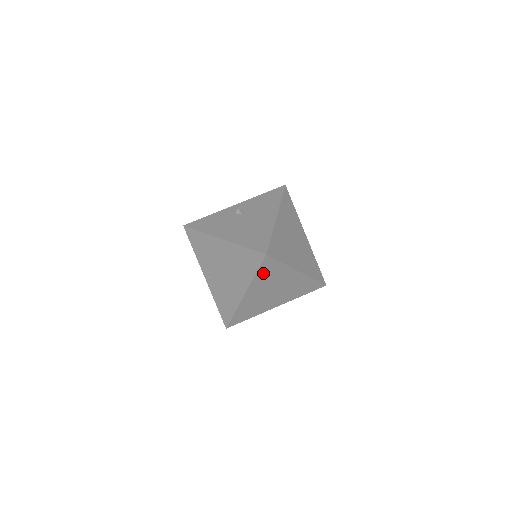
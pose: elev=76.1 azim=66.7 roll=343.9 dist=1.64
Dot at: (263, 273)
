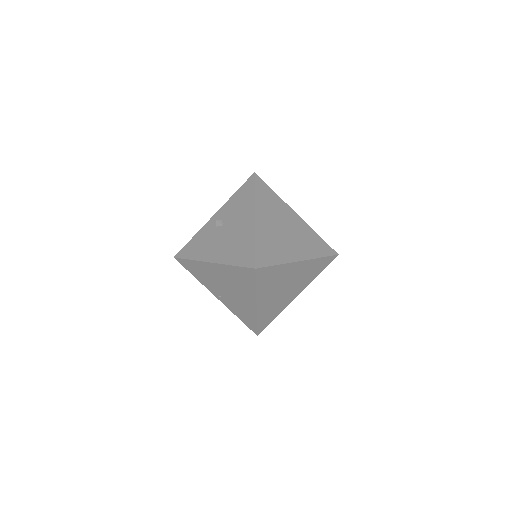
Dot at: (263, 282)
